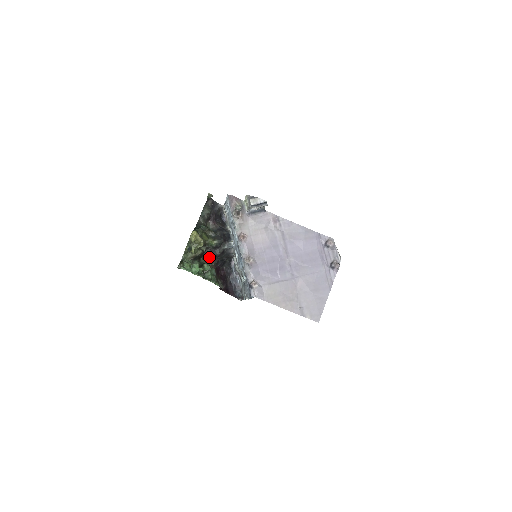
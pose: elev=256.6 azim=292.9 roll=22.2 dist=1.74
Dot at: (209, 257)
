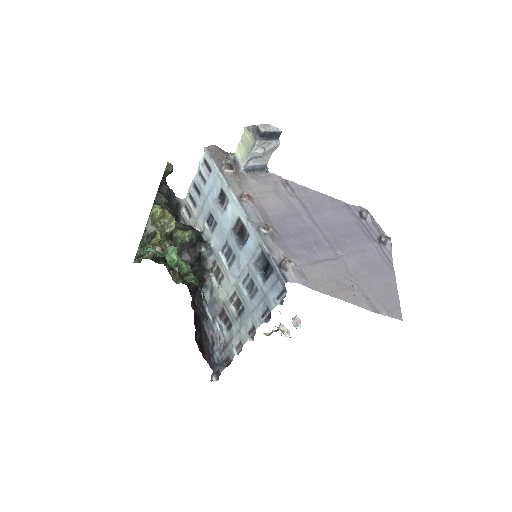
Dot at: occluded
